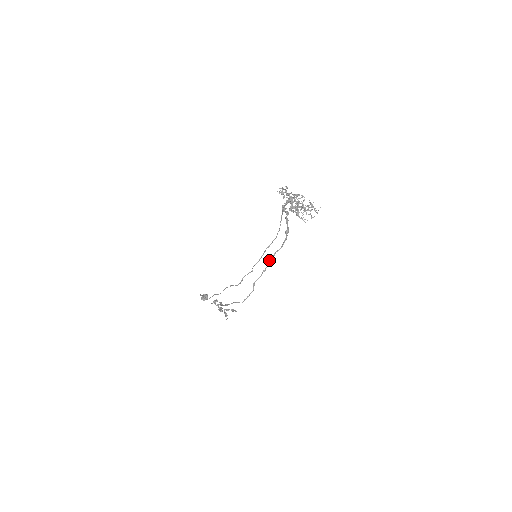
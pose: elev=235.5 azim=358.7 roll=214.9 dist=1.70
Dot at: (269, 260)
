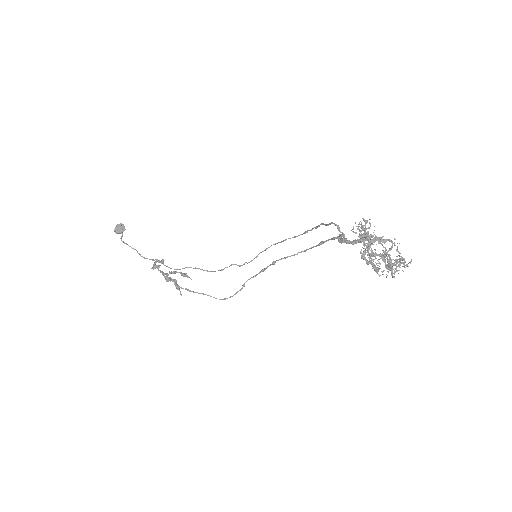
Dot at: occluded
